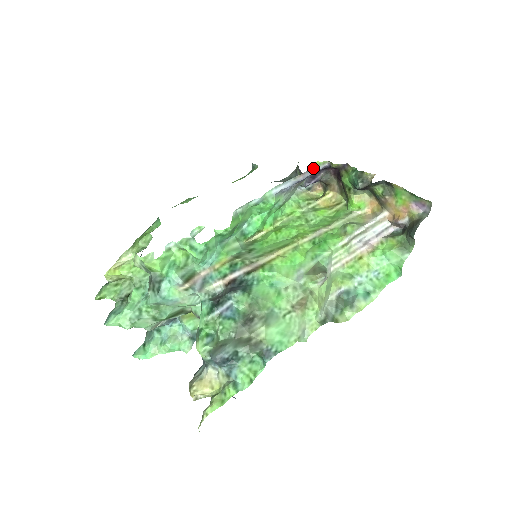
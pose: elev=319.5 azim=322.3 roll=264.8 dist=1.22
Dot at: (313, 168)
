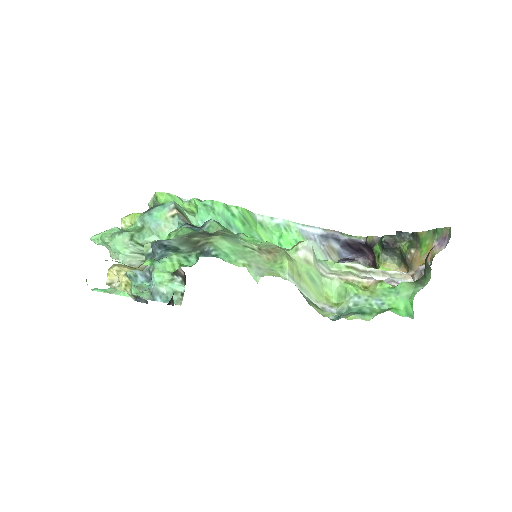
Dot at: (347, 236)
